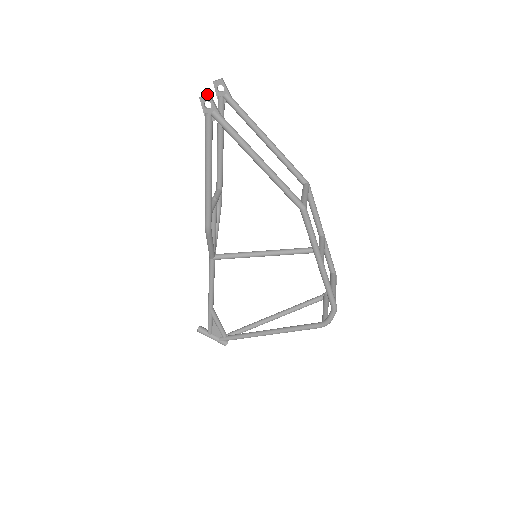
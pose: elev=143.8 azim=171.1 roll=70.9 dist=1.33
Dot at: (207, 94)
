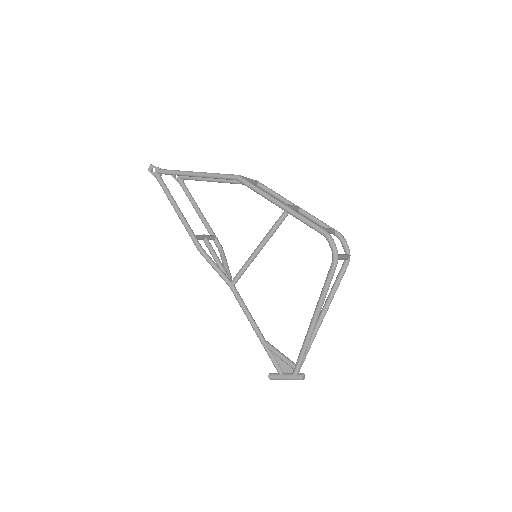
Dot at: (151, 166)
